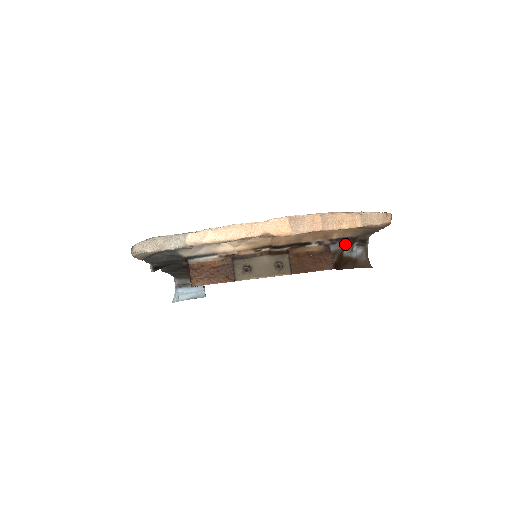
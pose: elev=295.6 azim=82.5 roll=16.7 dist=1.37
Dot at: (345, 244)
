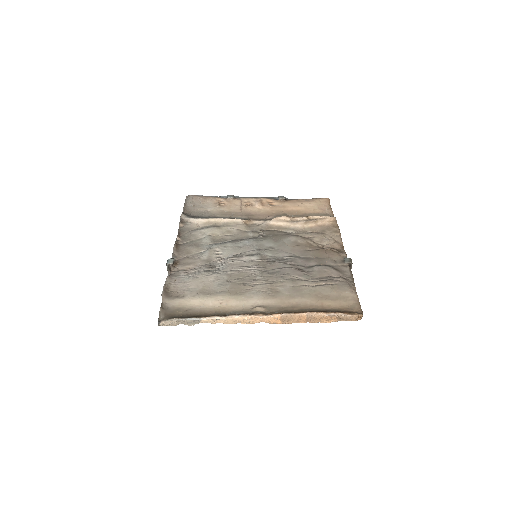
Dot at: occluded
